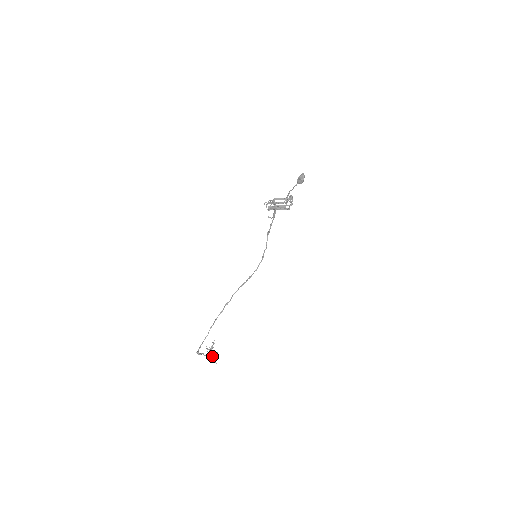
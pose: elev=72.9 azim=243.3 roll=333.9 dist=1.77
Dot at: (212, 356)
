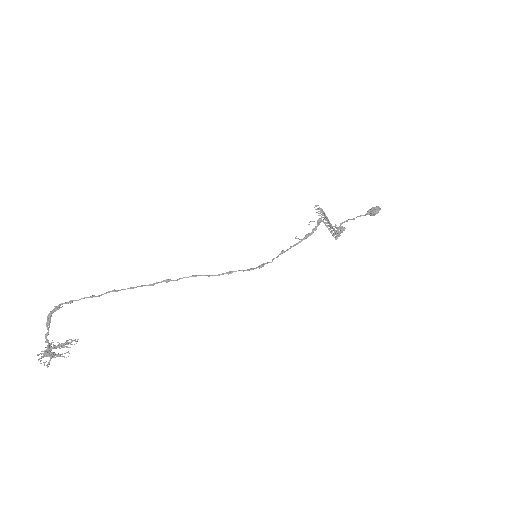
Dot at: (52, 354)
